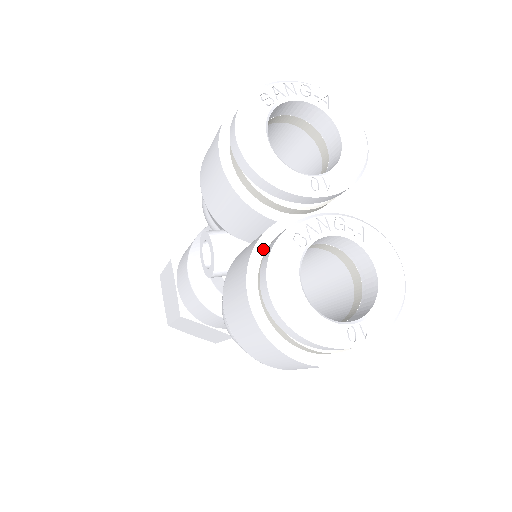
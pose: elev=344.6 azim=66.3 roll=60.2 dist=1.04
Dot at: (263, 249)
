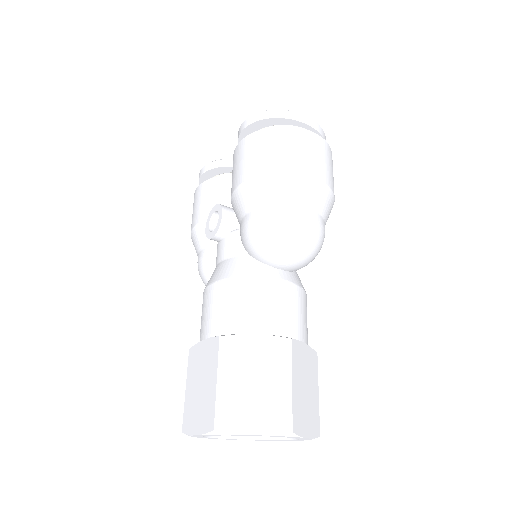
Dot at: occluded
